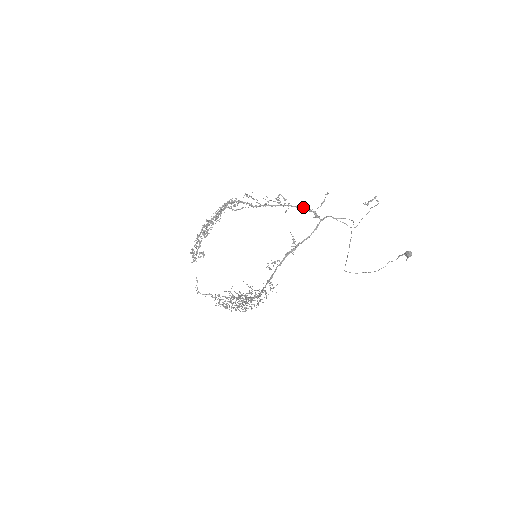
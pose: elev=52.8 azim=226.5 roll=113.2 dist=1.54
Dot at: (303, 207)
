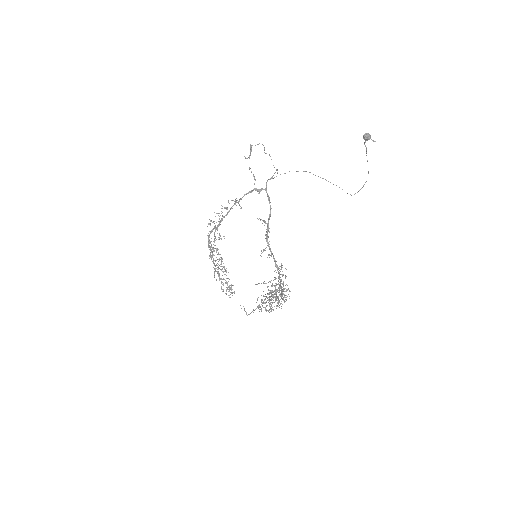
Dot at: (244, 194)
